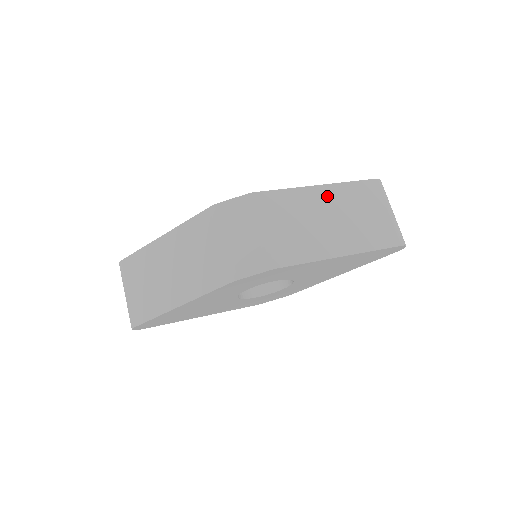
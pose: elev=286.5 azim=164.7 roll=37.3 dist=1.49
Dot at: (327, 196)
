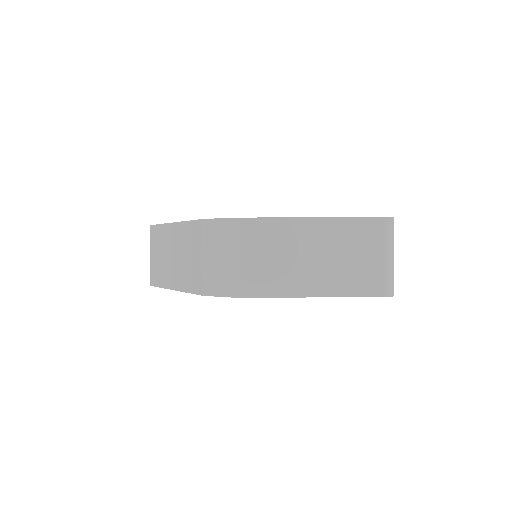
Dot at: (317, 231)
